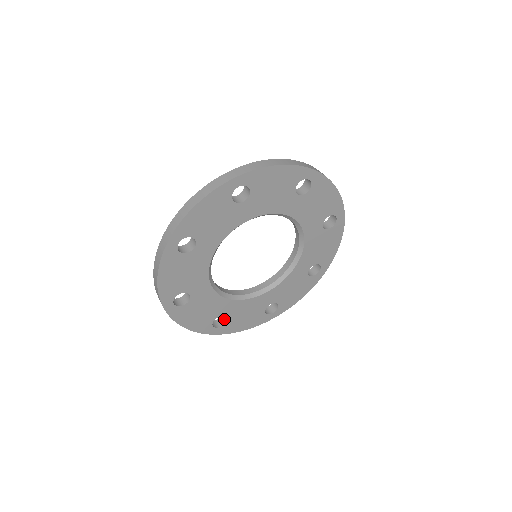
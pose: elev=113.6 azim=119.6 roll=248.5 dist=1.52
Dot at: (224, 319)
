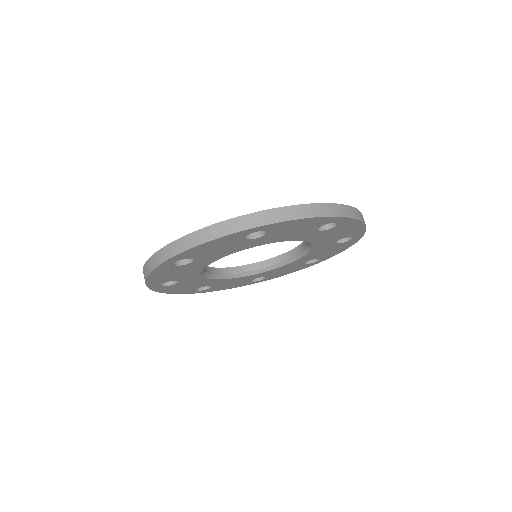
Dot at: occluded
